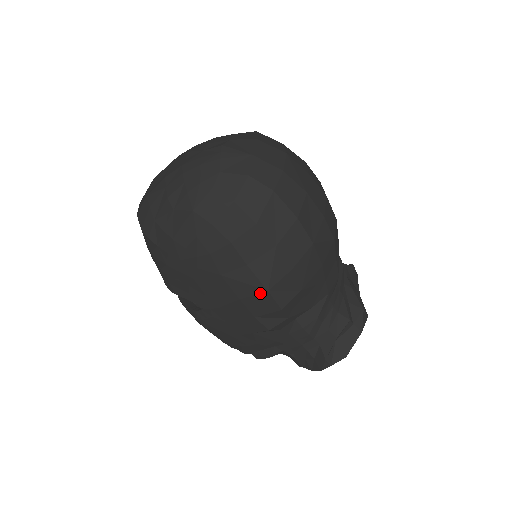
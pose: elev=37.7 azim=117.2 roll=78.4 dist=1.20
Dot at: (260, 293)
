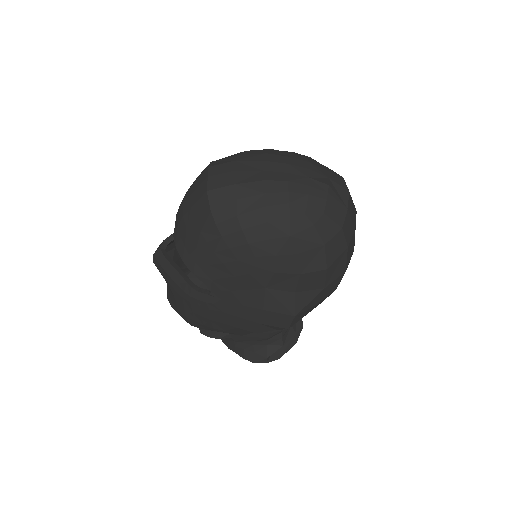
Dot at: (287, 314)
